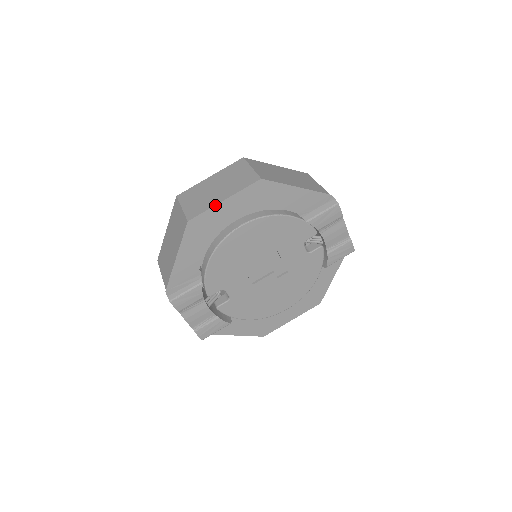
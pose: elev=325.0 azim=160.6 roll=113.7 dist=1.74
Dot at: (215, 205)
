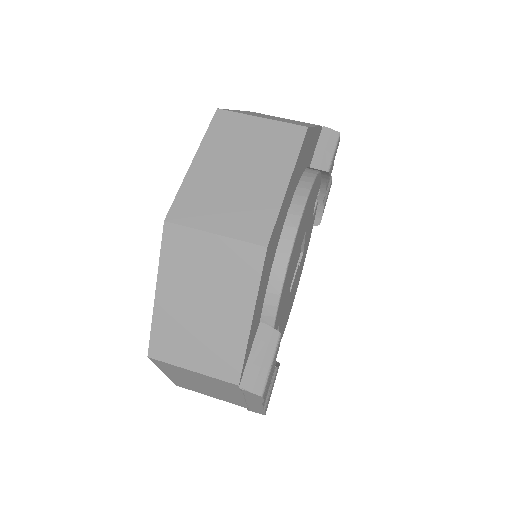
Dot at: (283, 198)
